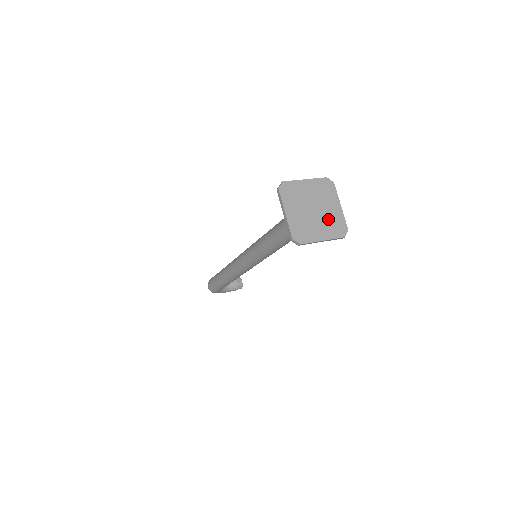
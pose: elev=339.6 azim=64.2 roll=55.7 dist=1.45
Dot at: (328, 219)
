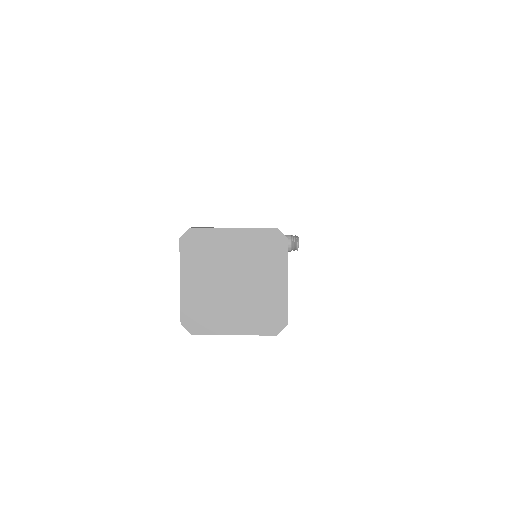
Dot at: (255, 301)
